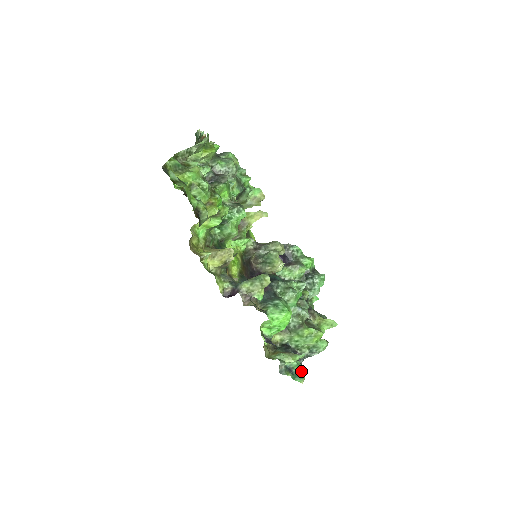
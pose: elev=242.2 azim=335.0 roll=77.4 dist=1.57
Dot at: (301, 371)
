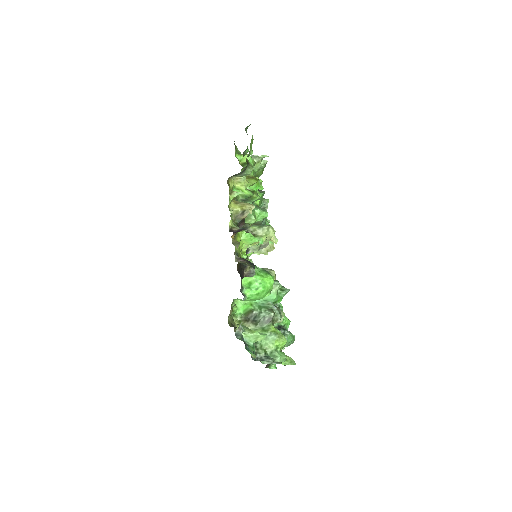
Dot at: occluded
